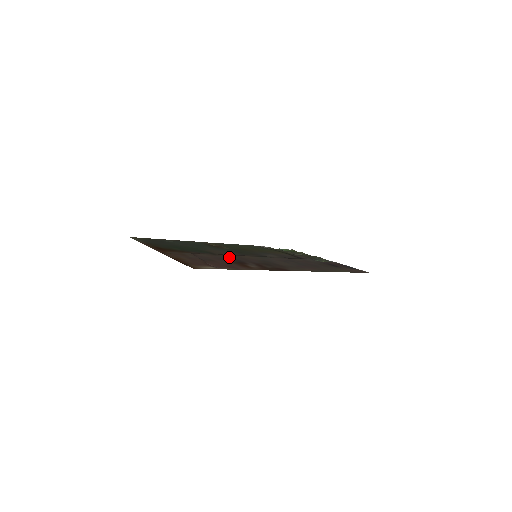
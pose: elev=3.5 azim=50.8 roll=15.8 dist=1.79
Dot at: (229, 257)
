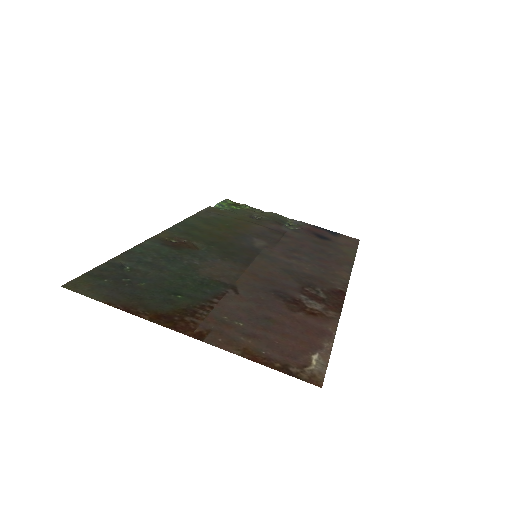
Dot at: (257, 287)
